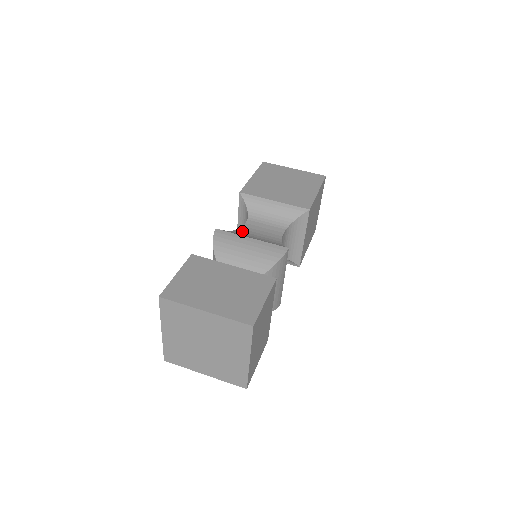
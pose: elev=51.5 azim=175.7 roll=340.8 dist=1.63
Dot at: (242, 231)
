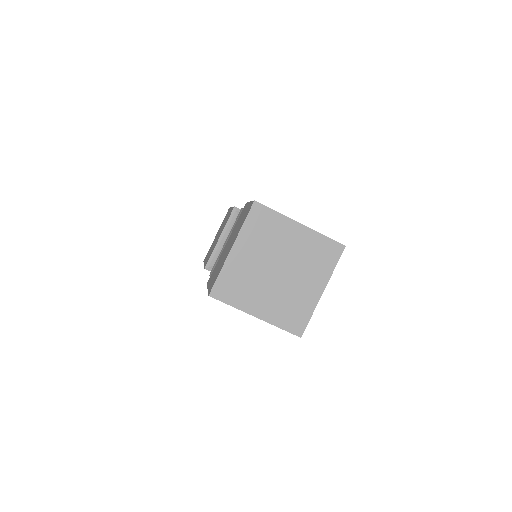
Dot at: occluded
